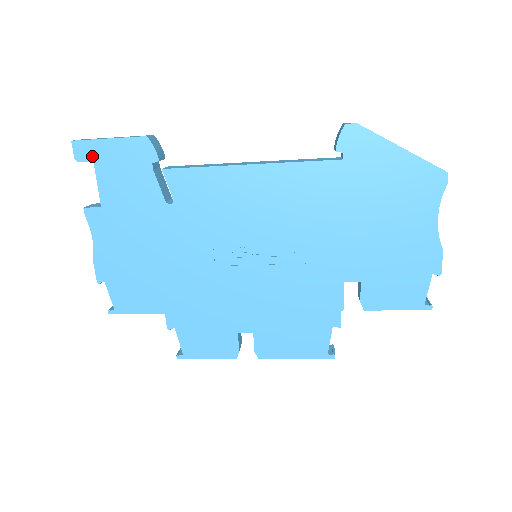
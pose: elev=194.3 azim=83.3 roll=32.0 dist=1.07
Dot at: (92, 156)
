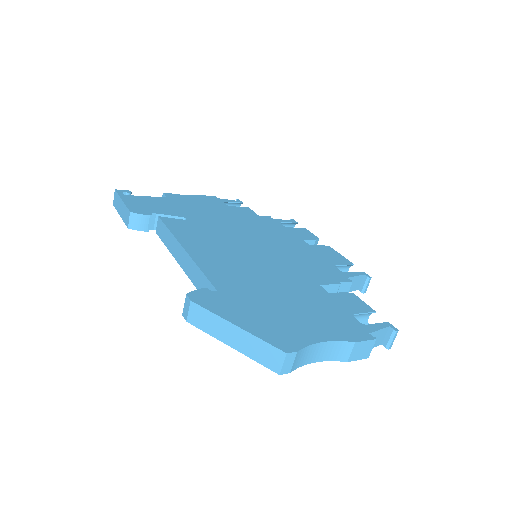
Dot at: occluded
